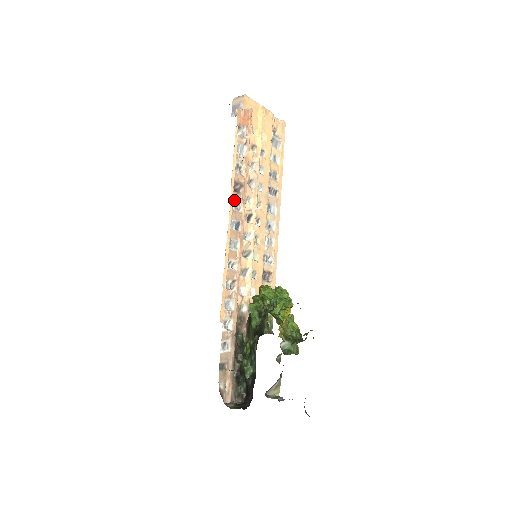
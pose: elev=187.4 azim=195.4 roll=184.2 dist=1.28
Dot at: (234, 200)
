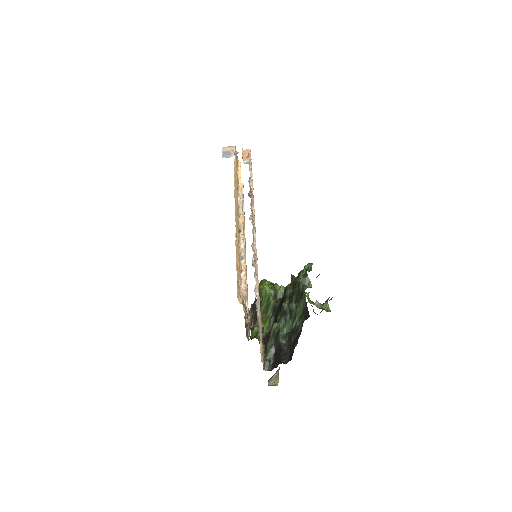
Dot at: (251, 200)
